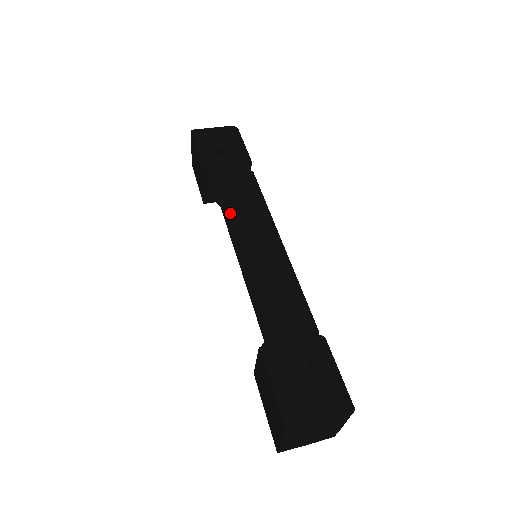
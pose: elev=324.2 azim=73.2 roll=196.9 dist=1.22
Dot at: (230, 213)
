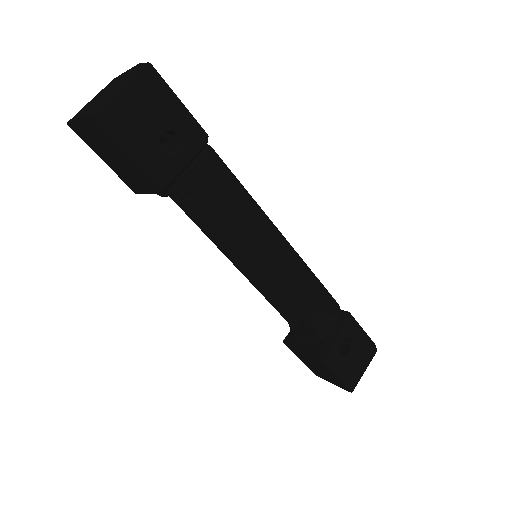
Dot at: (190, 204)
